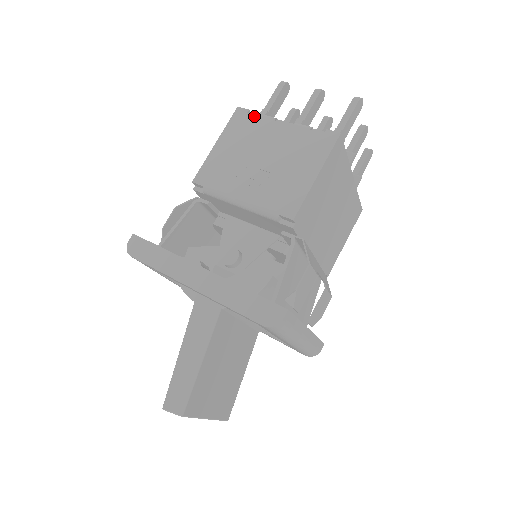
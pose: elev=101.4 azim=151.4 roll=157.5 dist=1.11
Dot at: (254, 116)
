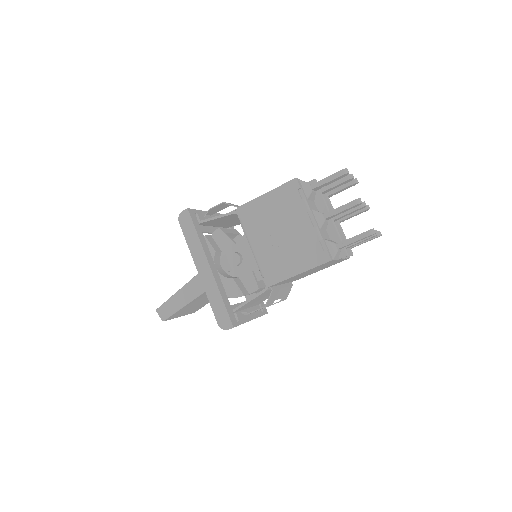
Dot at: (299, 196)
